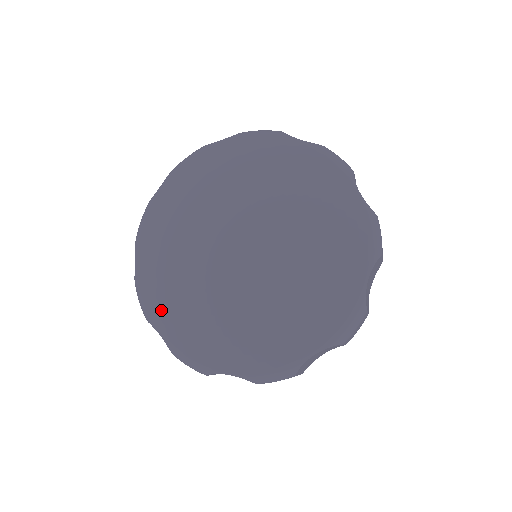
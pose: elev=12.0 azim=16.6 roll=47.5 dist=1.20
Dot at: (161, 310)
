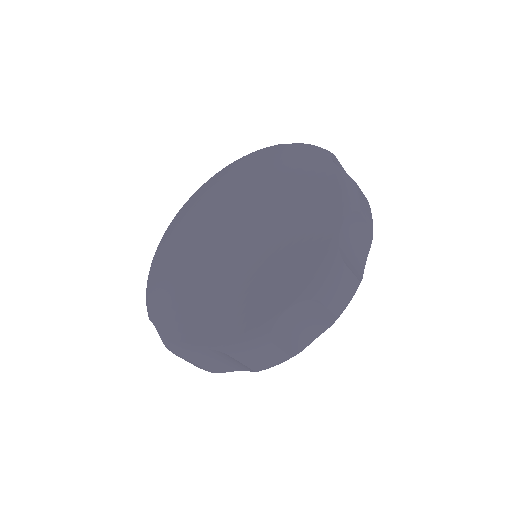
Dot at: (194, 328)
